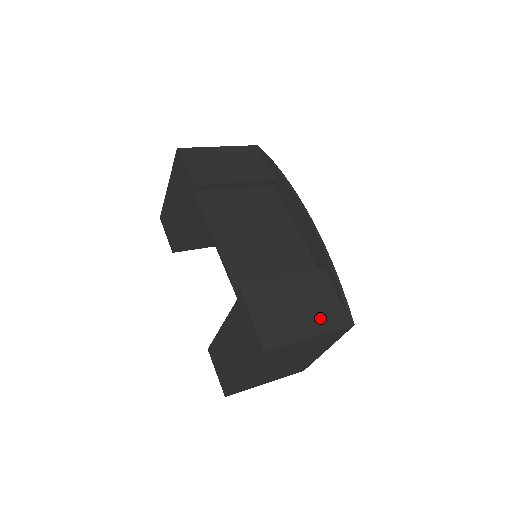
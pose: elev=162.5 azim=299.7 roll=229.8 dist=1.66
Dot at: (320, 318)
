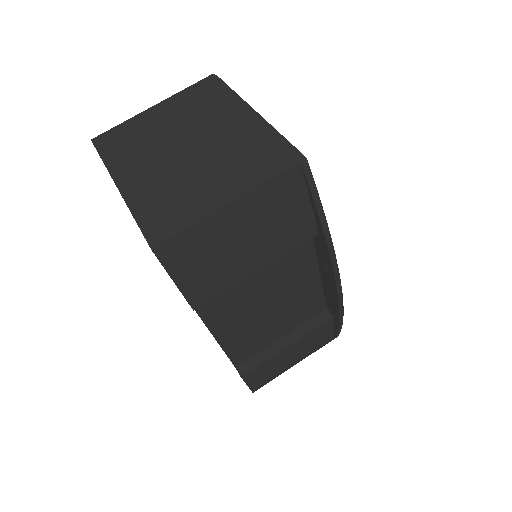
Dot at: (309, 351)
